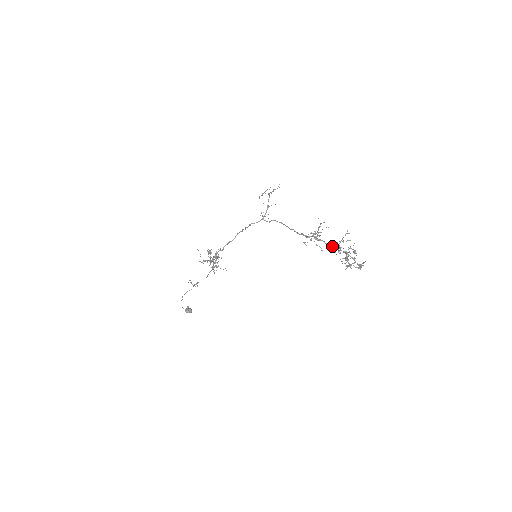
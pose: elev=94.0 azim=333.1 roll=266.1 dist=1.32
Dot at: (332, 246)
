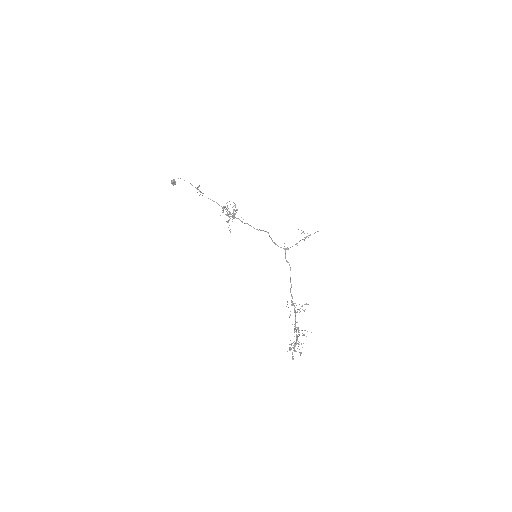
Dot at: occluded
